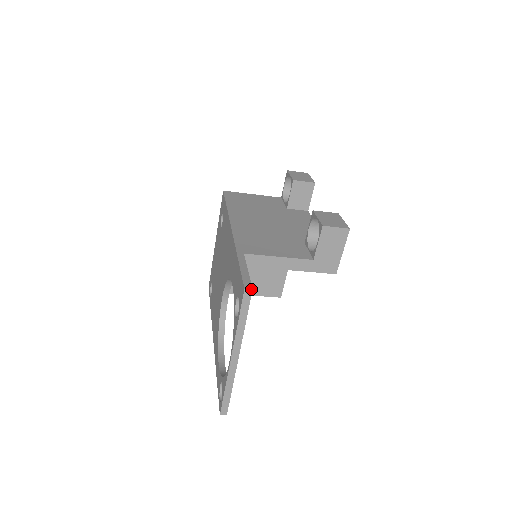
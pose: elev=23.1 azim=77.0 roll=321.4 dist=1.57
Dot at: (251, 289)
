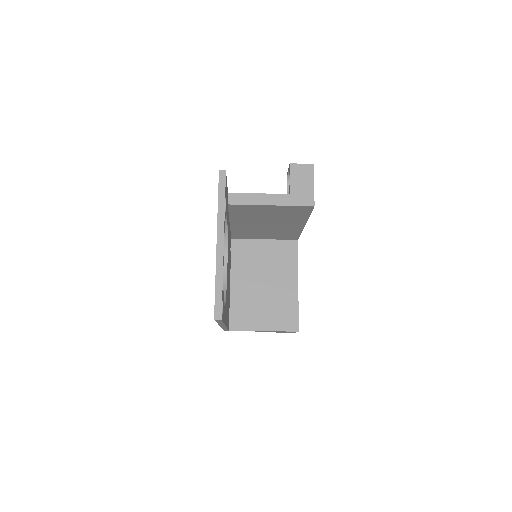
Dot at: (224, 170)
